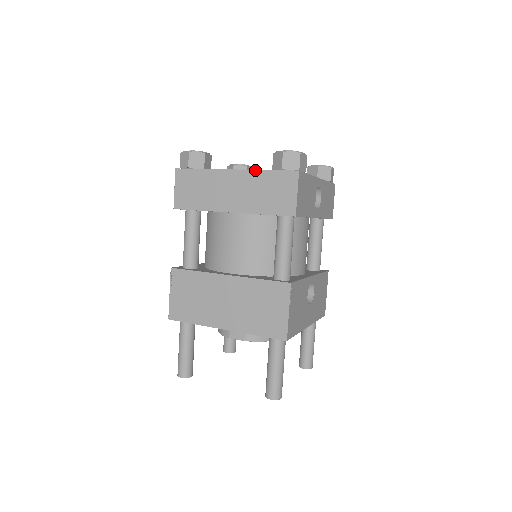
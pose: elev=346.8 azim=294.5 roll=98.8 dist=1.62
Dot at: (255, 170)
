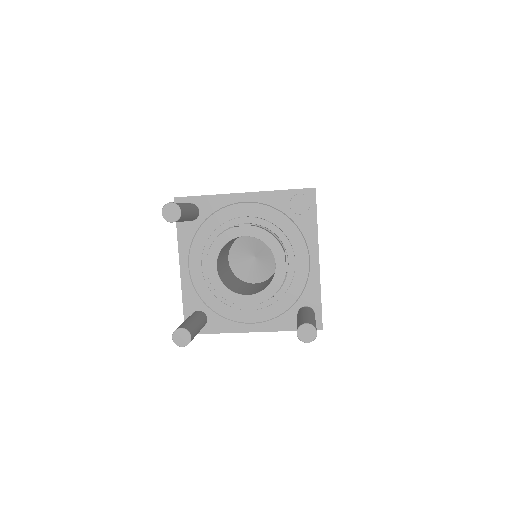
Dot at: occluded
